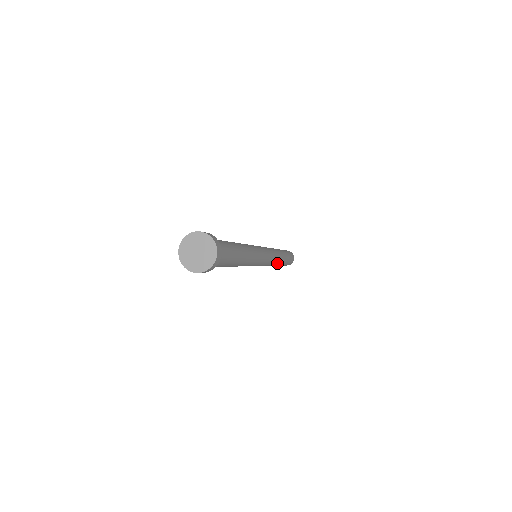
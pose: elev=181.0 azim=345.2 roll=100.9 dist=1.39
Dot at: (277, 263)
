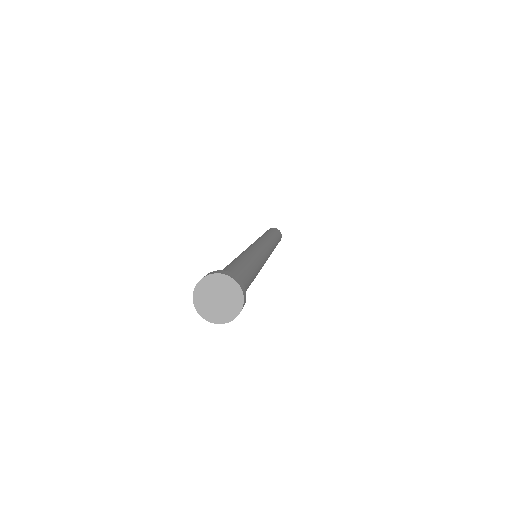
Dot at: occluded
